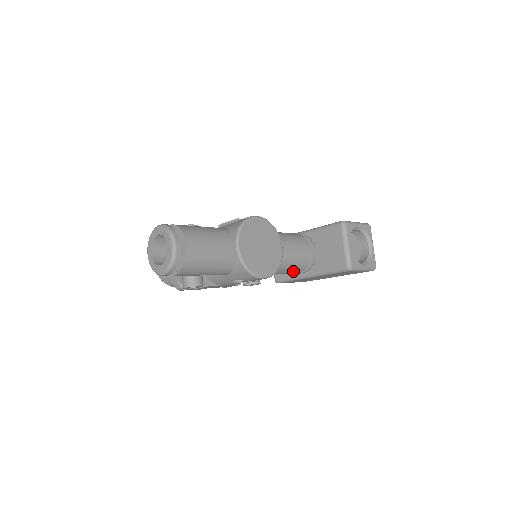
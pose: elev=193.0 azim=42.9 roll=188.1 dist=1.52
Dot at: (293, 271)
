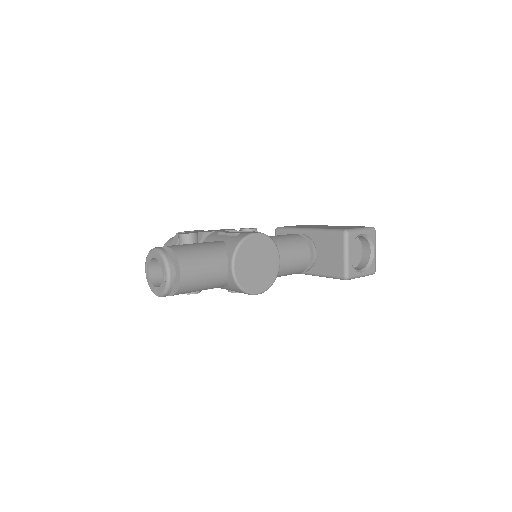
Dot at: (291, 274)
